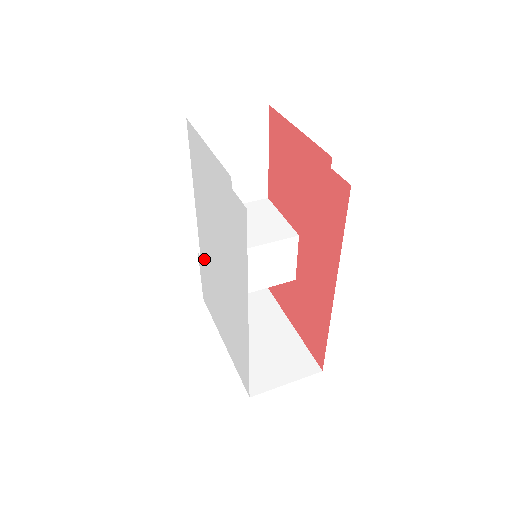
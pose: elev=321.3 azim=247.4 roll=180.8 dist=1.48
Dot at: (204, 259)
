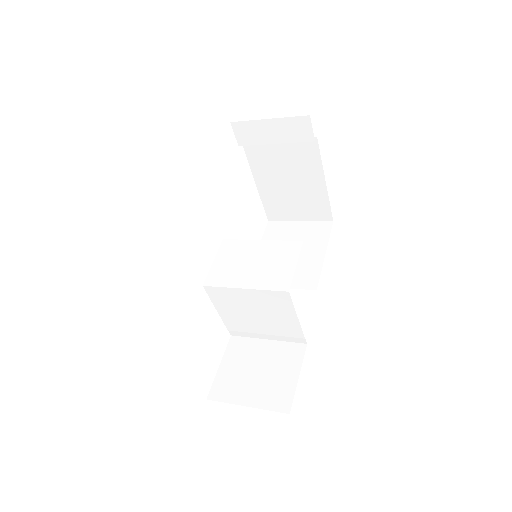
Dot at: occluded
